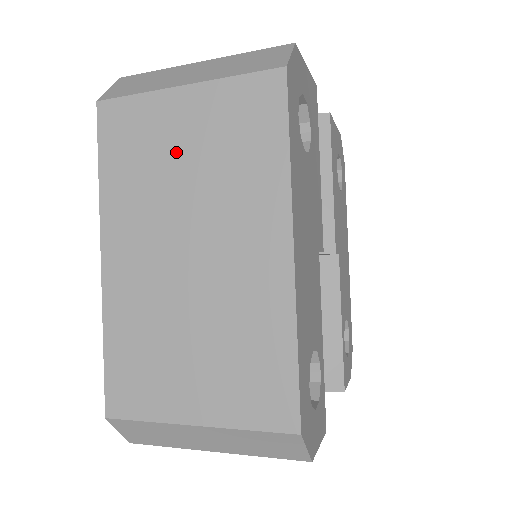
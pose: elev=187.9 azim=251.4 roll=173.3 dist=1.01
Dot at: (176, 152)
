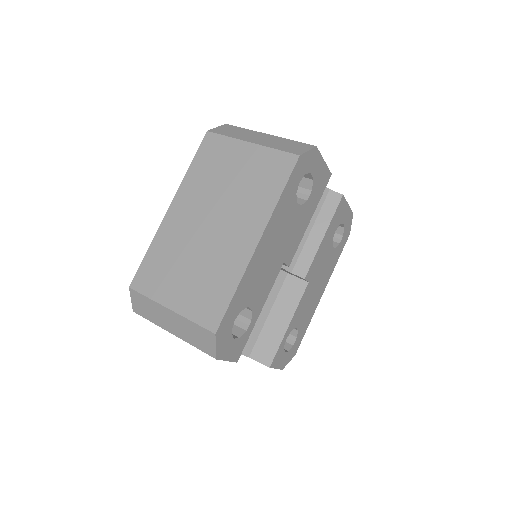
Dot at: (230, 172)
